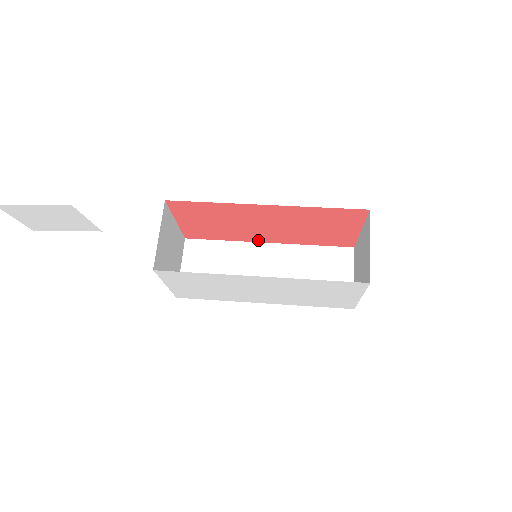
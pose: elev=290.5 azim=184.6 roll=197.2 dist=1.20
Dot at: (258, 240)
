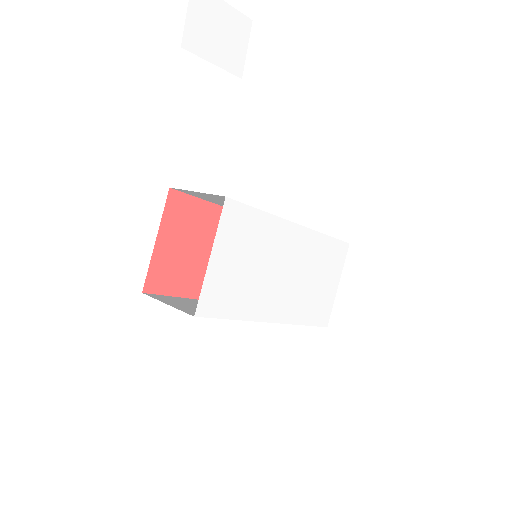
Dot at: occluded
